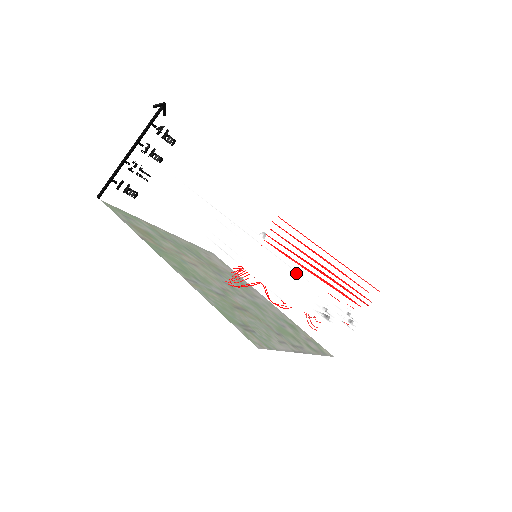
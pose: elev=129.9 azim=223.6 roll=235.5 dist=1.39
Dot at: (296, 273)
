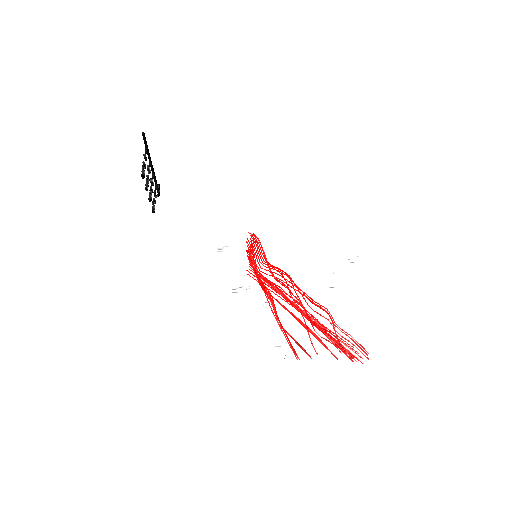
Dot at: occluded
